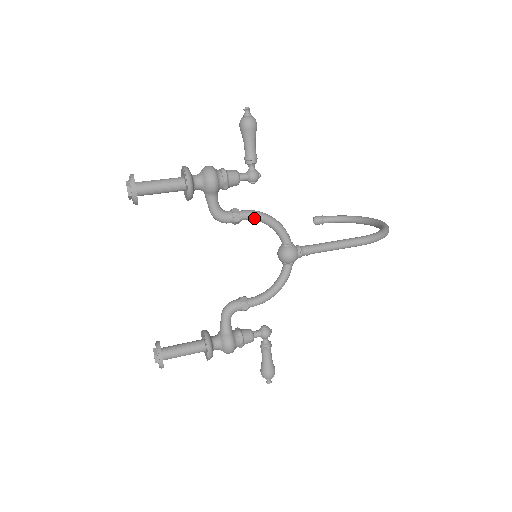
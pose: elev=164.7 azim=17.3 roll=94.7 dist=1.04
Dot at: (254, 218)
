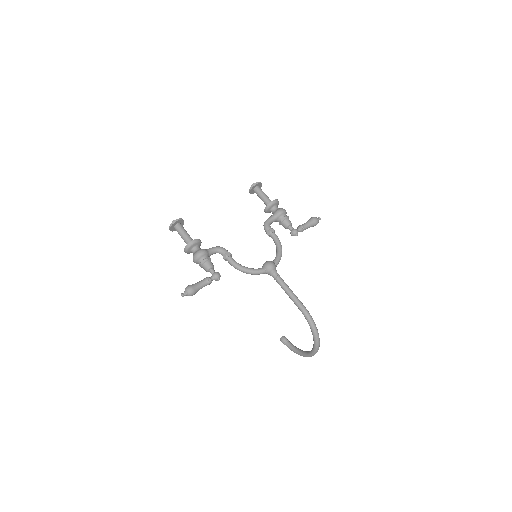
Dot at: (276, 240)
